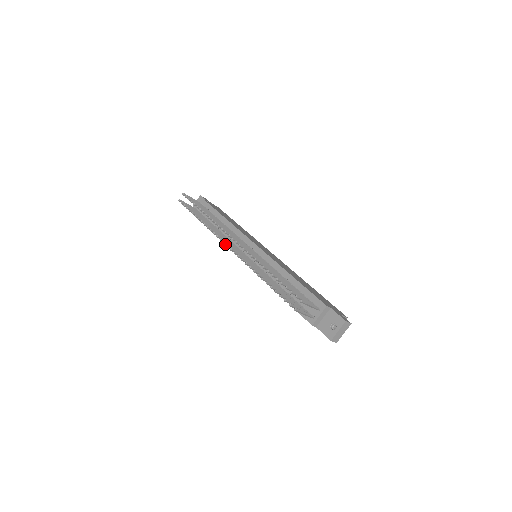
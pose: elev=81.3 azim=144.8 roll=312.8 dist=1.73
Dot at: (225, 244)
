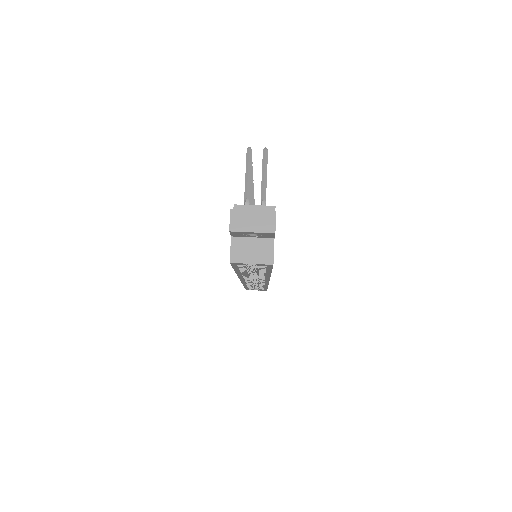
Dot at: occluded
